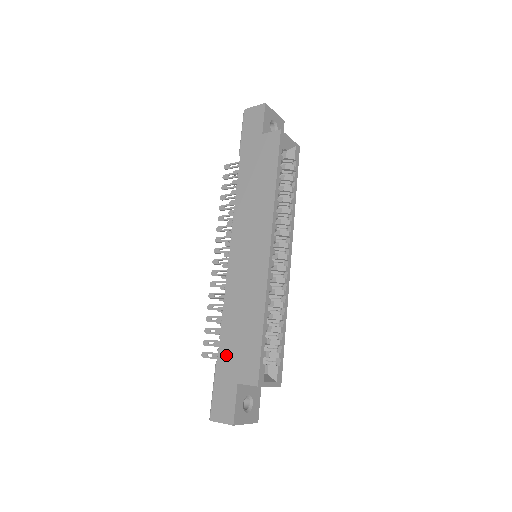
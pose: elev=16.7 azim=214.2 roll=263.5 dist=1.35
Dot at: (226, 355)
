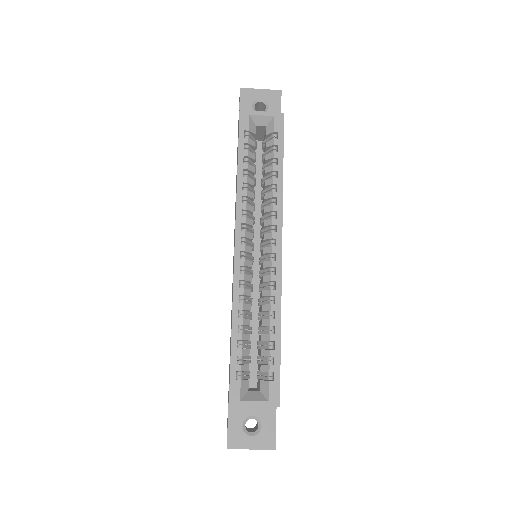
Dot at: occluded
